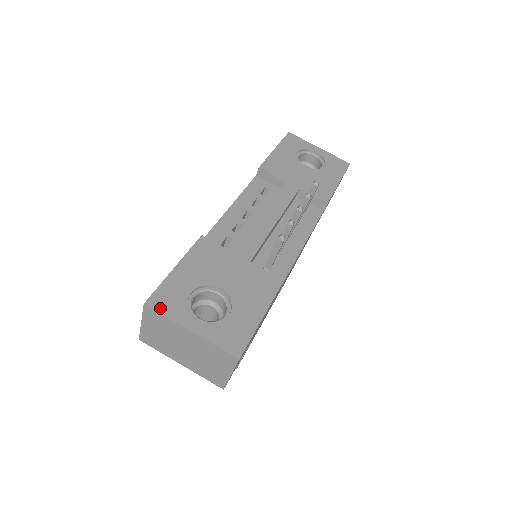
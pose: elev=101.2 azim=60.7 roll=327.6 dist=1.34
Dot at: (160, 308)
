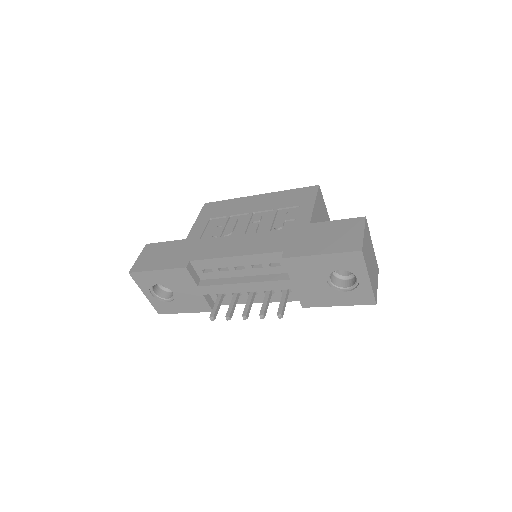
Dot at: (135, 279)
